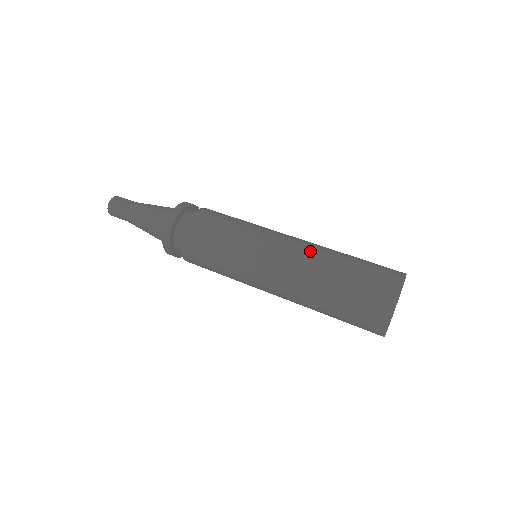
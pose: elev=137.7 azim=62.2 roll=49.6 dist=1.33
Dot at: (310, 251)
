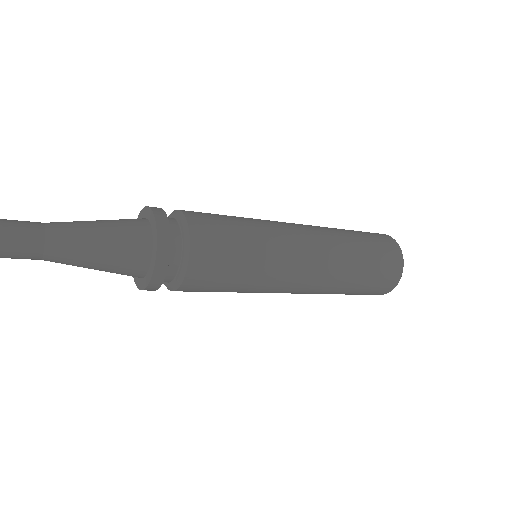
Dot at: occluded
